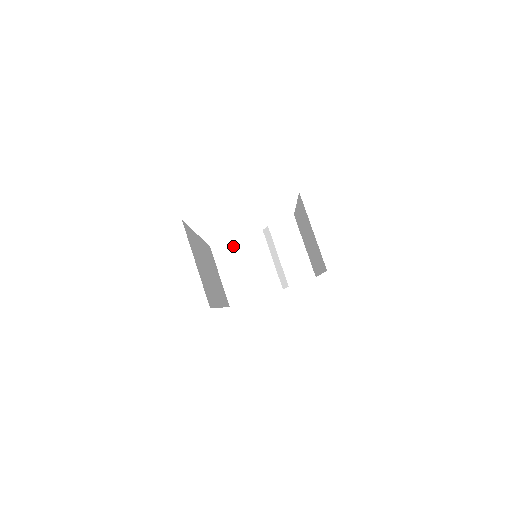
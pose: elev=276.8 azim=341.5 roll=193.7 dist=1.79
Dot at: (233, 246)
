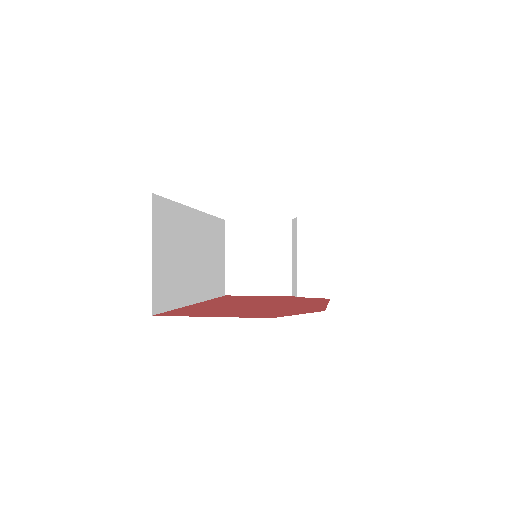
Dot at: (251, 227)
